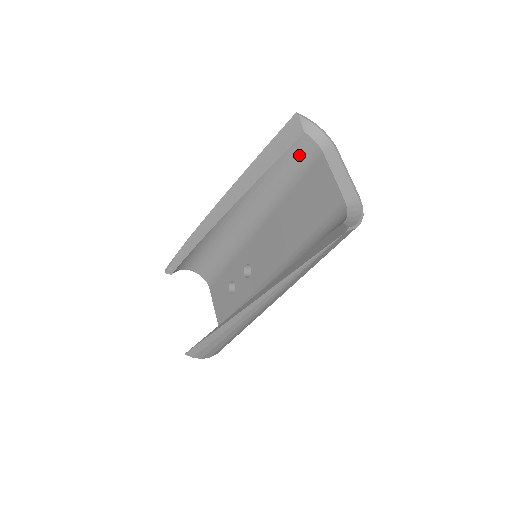
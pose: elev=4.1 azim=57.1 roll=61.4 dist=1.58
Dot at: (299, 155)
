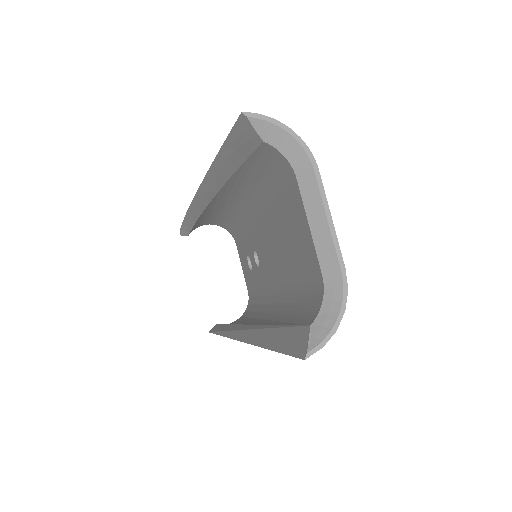
Dot at: (269, 163)
